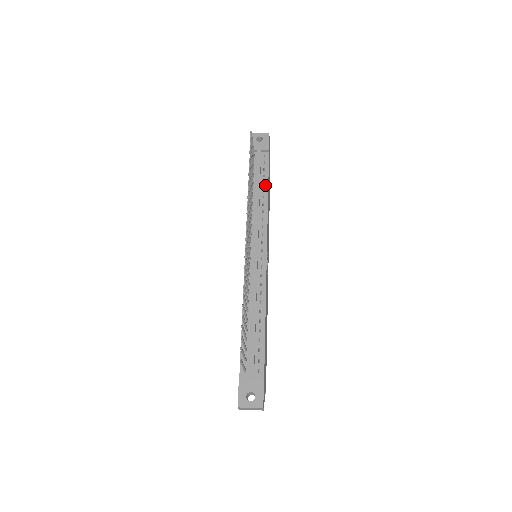
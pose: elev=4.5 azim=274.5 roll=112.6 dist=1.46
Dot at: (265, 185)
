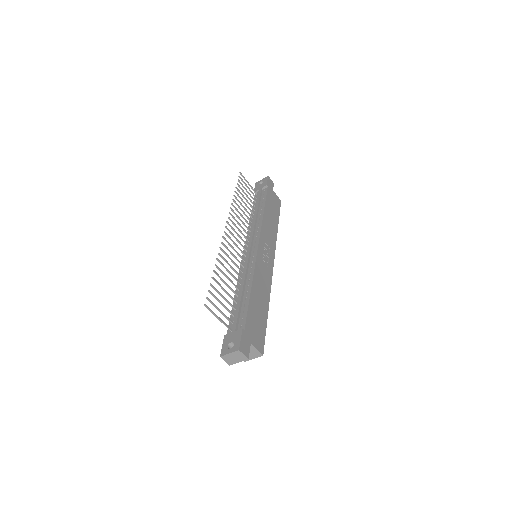
Dot at: (262, 207)
